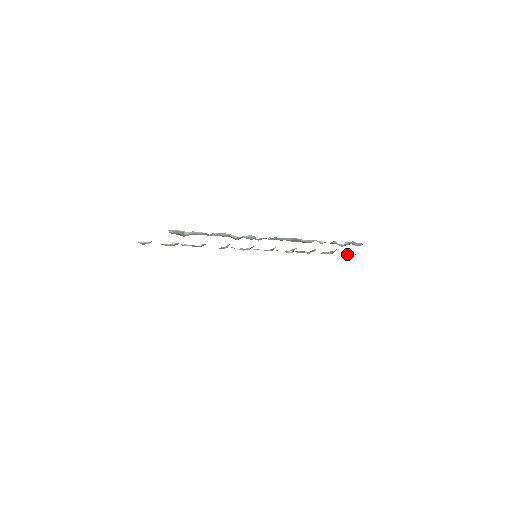
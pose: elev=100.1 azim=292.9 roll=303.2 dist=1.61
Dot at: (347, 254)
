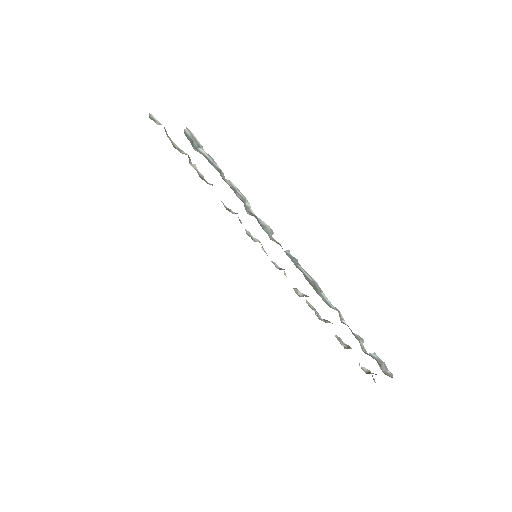
Dot at: (365, 369)
